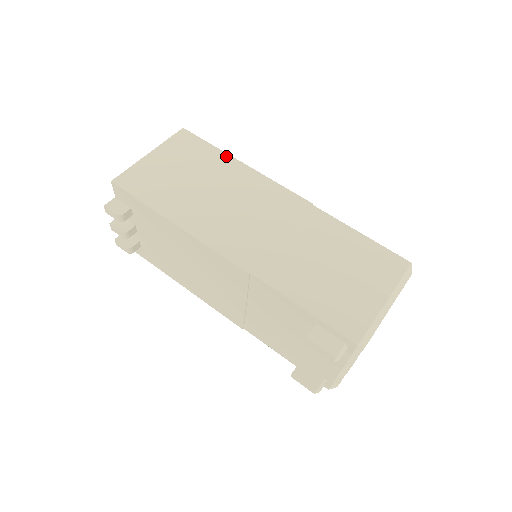
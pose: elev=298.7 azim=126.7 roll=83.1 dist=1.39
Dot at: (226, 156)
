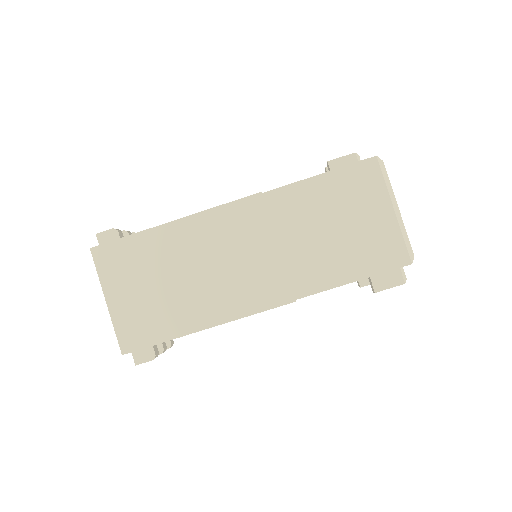
Dot at: (154, 232)
